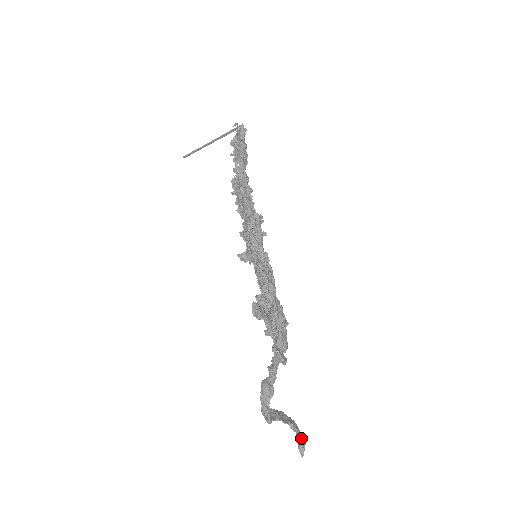
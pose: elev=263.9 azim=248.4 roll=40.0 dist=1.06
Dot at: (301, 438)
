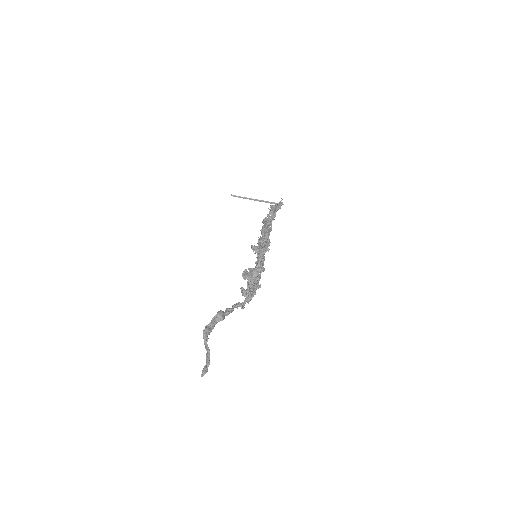
Dot at: (208, 366)
